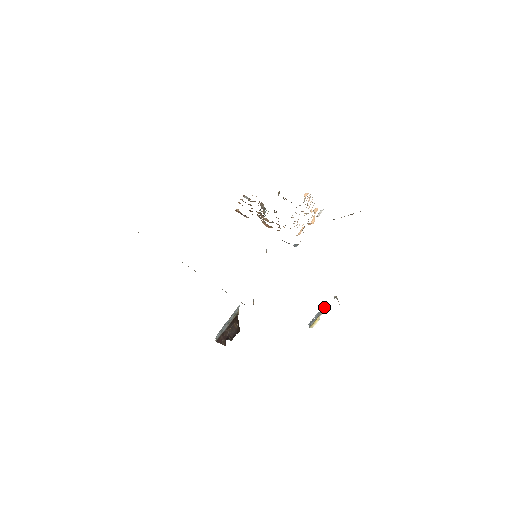
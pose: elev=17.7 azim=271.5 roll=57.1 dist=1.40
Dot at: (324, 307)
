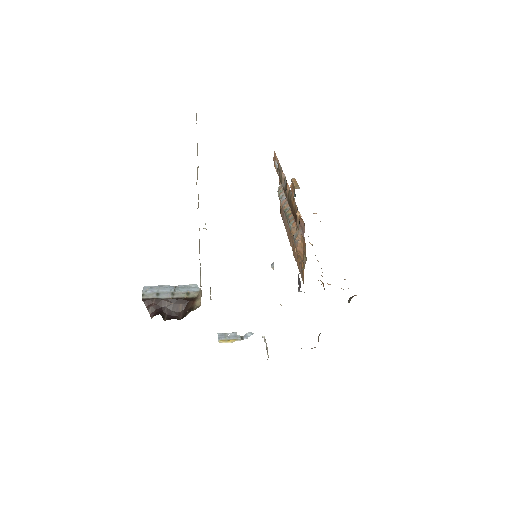
Dot at: (247, 336)
